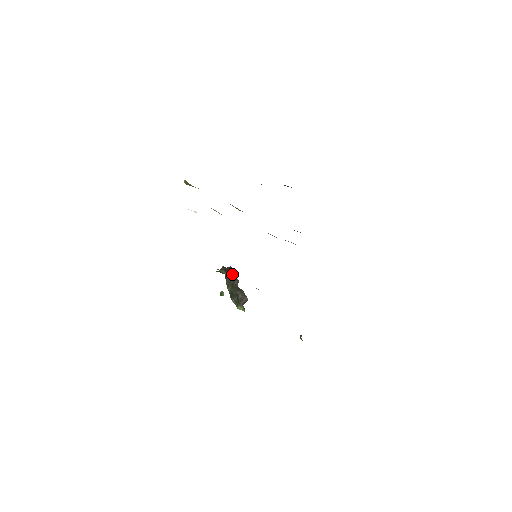
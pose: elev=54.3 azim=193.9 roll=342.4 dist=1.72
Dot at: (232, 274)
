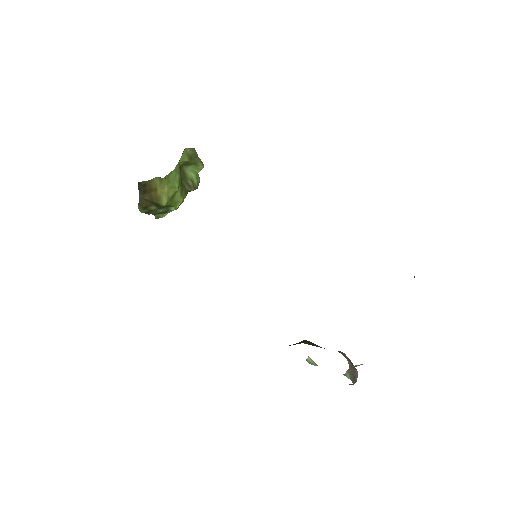
Dot at: occluded
